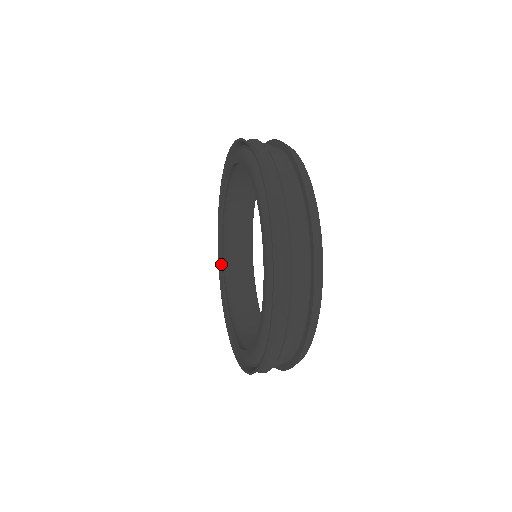
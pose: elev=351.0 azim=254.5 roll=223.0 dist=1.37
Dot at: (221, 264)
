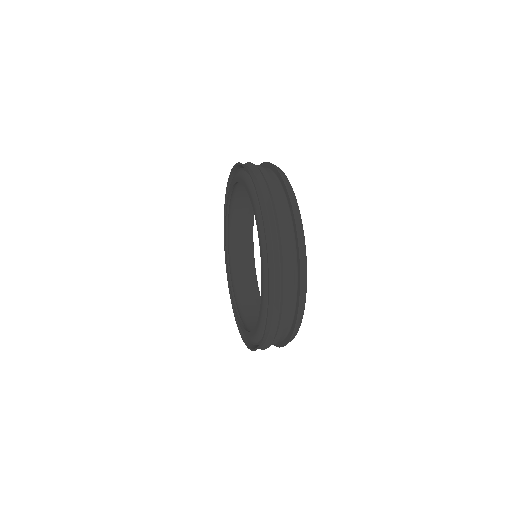
Dot at: (226, 221)
